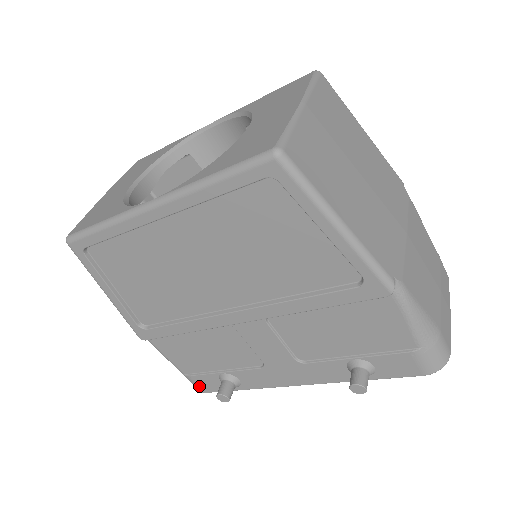
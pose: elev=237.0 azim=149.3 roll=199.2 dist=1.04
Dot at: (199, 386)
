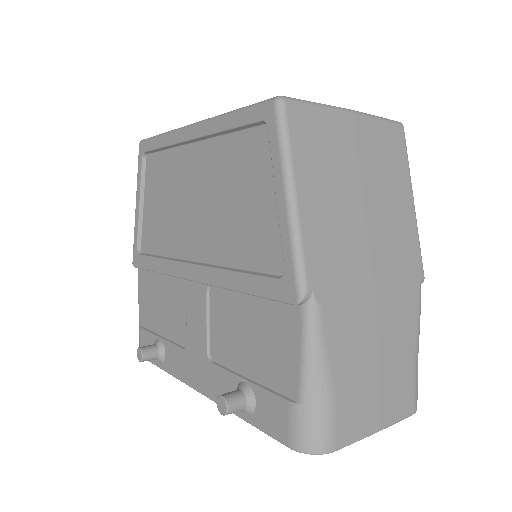
Dot at: (141, 345)
